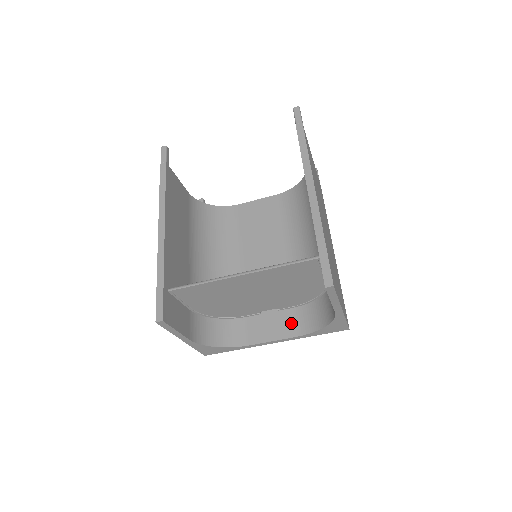
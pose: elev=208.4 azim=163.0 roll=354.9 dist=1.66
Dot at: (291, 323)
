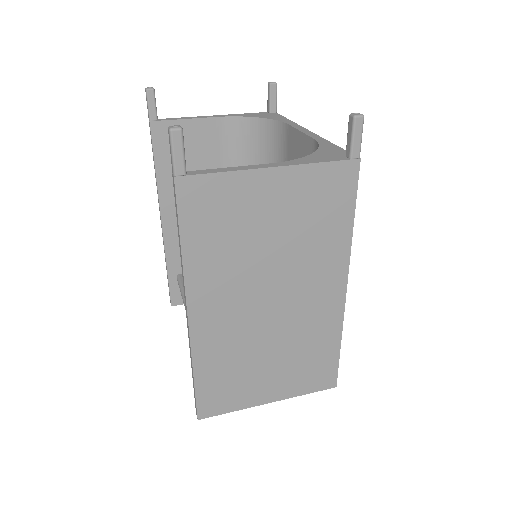
Dot at: occluded
